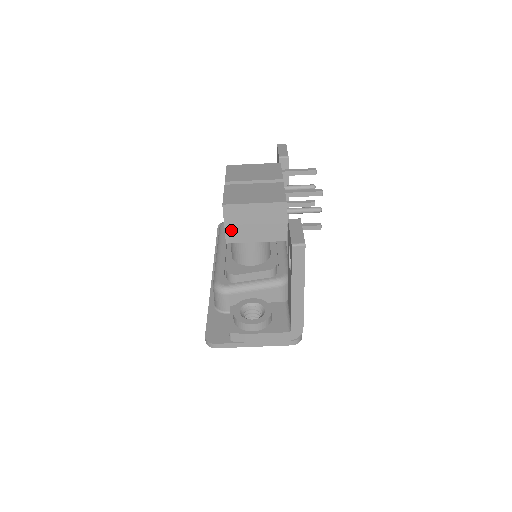
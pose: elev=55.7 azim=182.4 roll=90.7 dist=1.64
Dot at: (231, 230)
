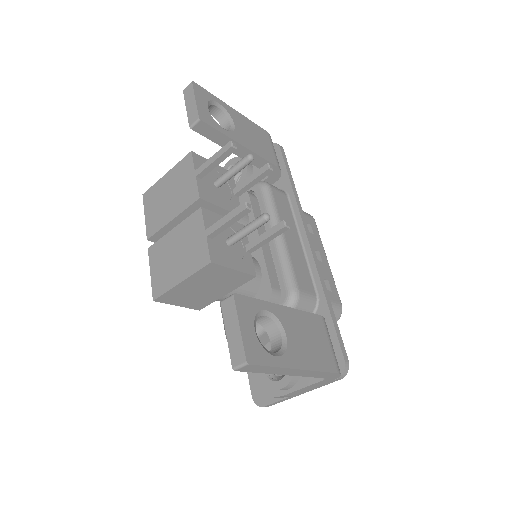
Dot at: (189, 304)
